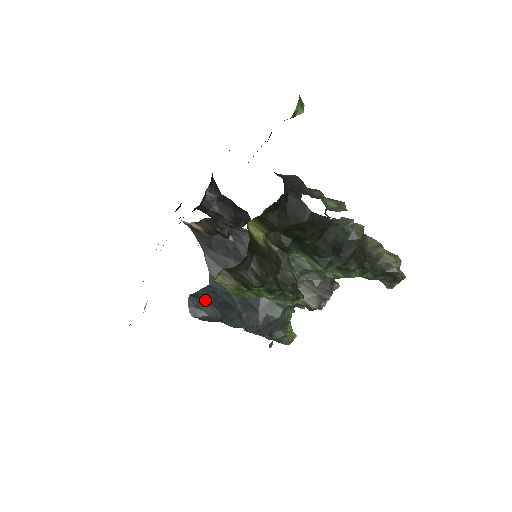
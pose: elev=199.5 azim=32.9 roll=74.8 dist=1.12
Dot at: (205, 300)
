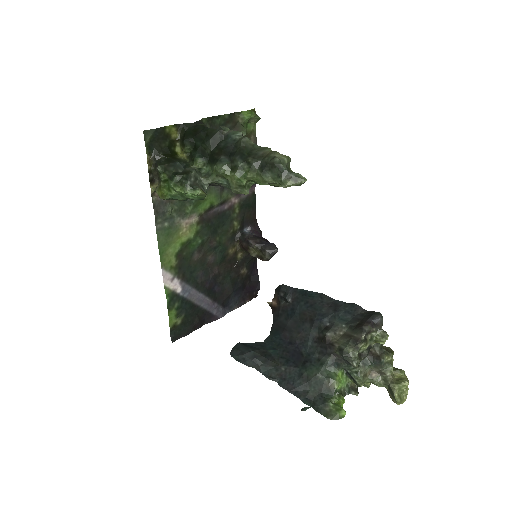
Dot at: (249, 346)
